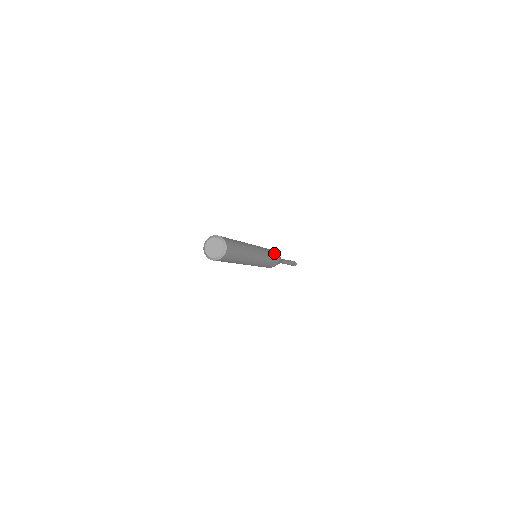
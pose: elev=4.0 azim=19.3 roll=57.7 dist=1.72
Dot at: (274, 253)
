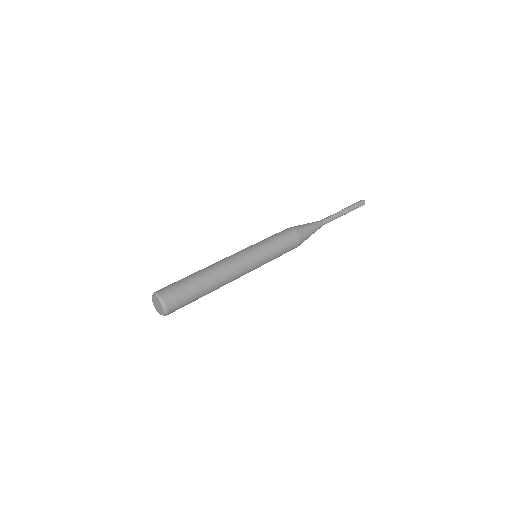
Dot at: (288, 237)
